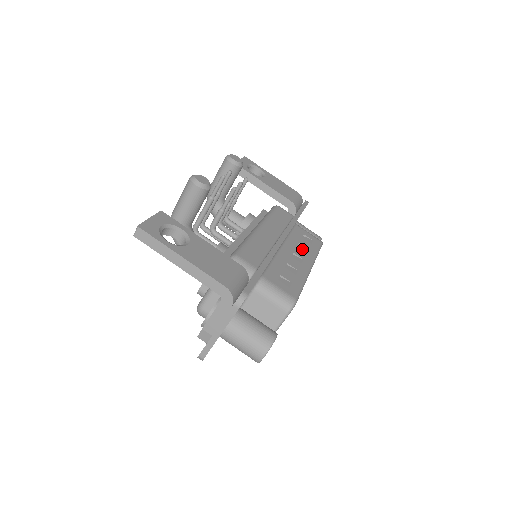
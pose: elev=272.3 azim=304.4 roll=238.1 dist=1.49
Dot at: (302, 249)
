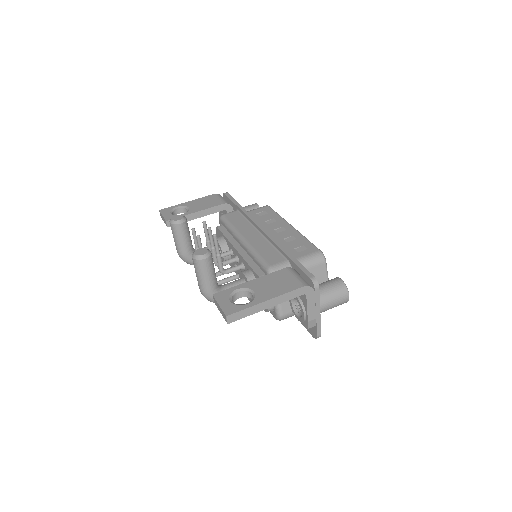
Dot at: (271, 222)
